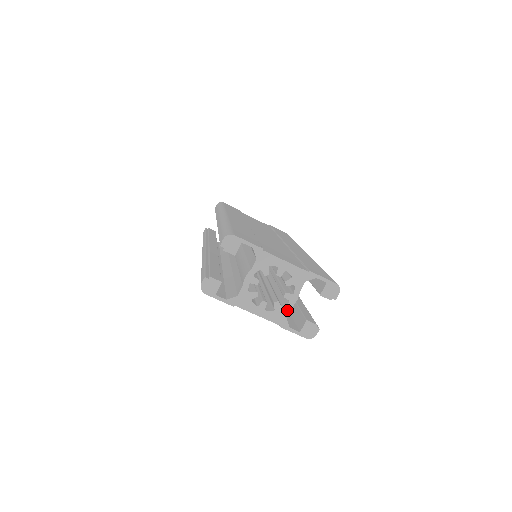
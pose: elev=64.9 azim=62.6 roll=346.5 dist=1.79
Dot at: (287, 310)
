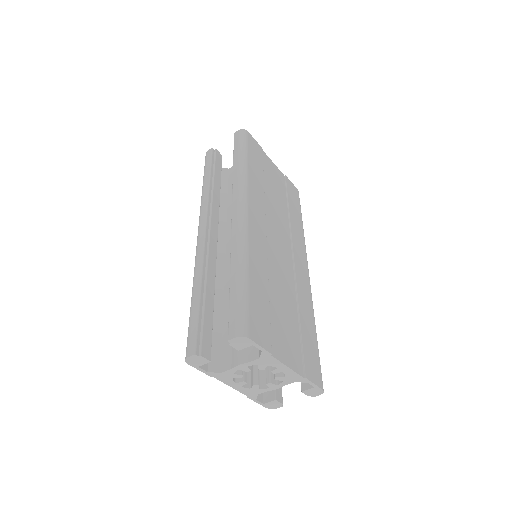
Dot at: (263, 391)
